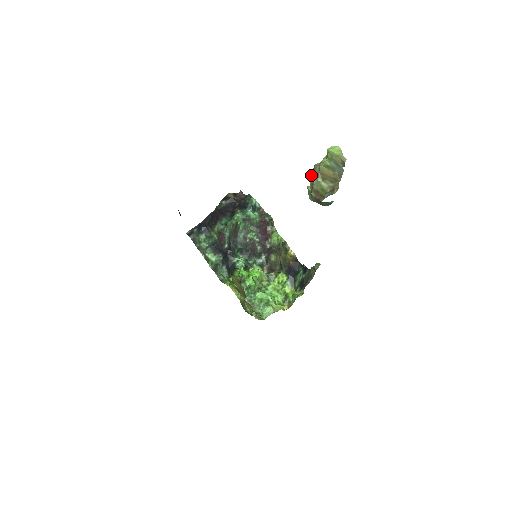
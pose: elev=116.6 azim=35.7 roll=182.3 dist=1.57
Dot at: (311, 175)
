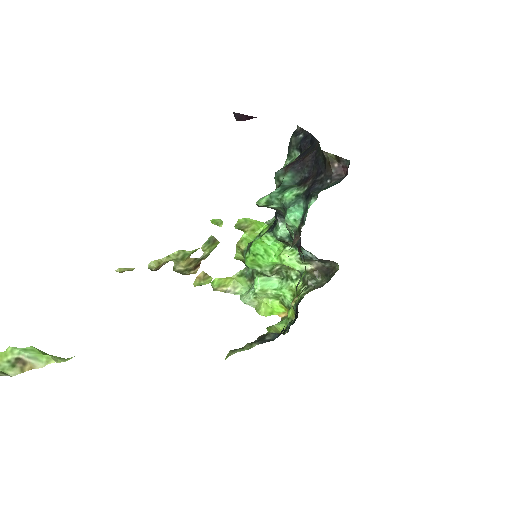
Dot at: out of frame
